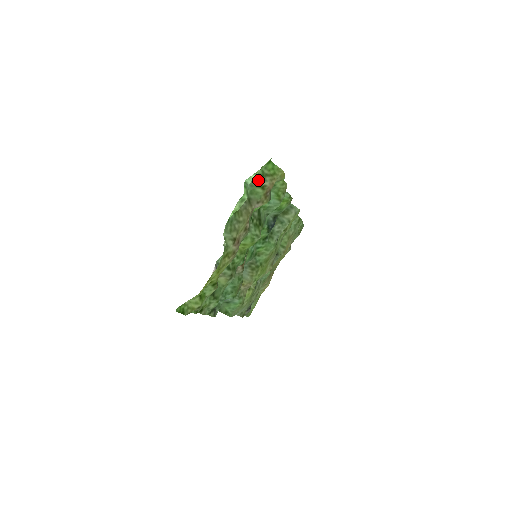
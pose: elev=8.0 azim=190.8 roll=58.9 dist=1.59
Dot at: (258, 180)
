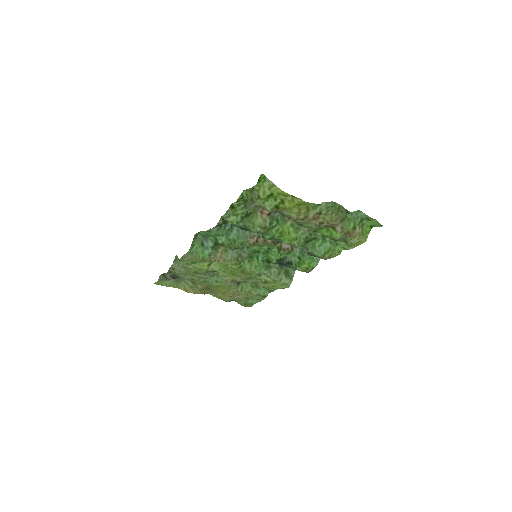
Dot at: (360, 222)
